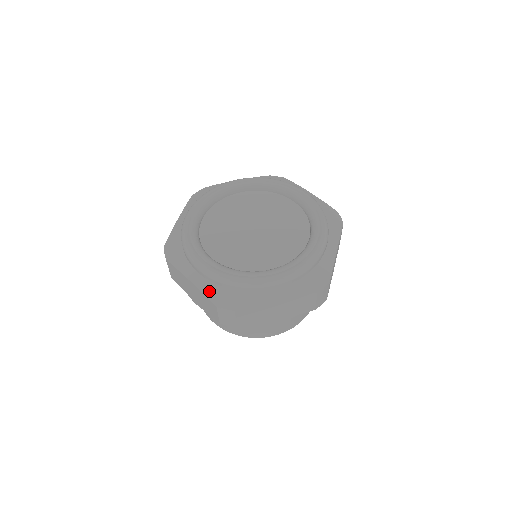
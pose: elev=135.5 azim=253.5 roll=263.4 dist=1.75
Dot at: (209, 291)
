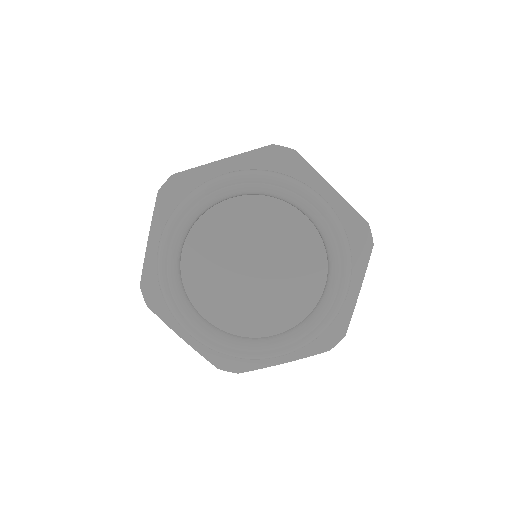
Dot at: (207, 353)
